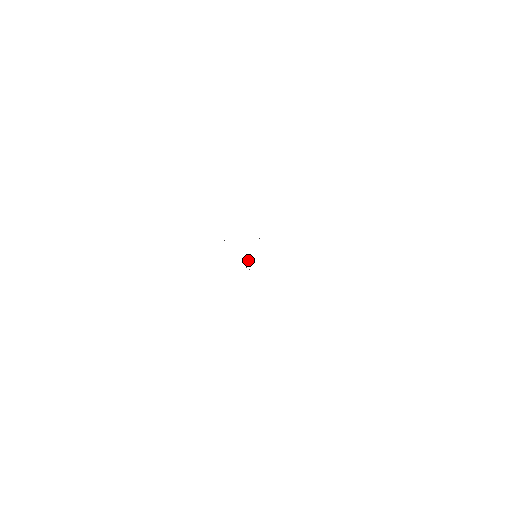
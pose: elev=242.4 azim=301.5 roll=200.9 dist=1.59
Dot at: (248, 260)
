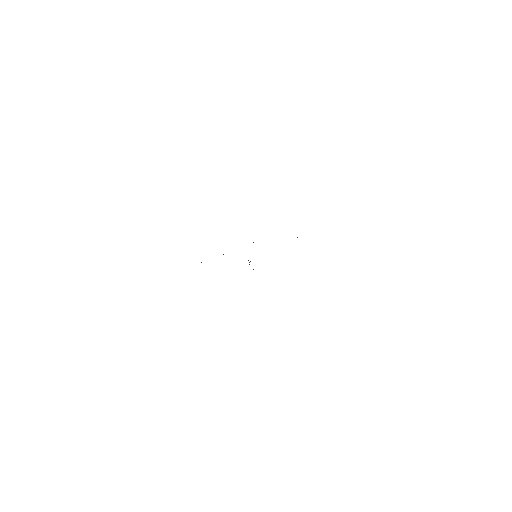
Dot at: occluded
